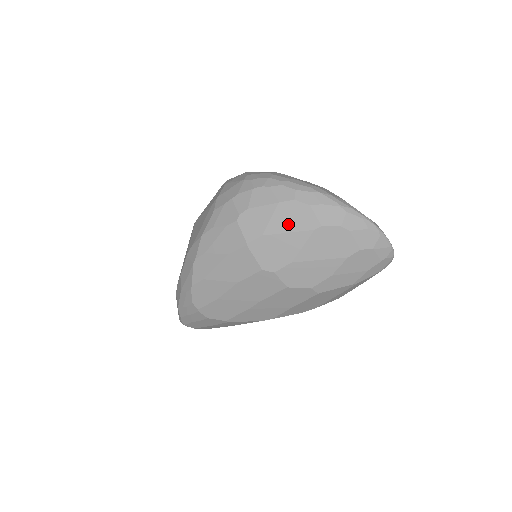
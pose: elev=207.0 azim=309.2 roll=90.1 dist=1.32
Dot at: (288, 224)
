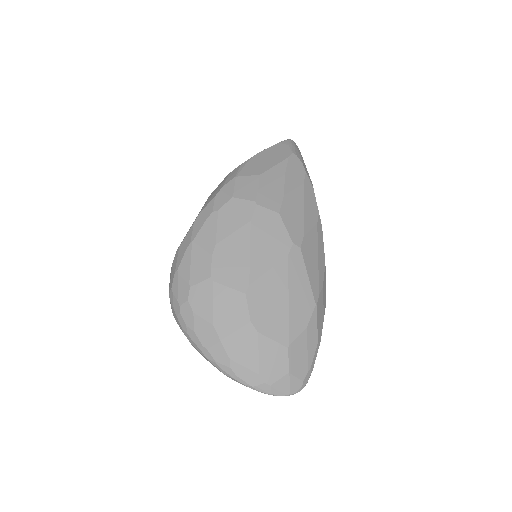
Dot at: occluded
